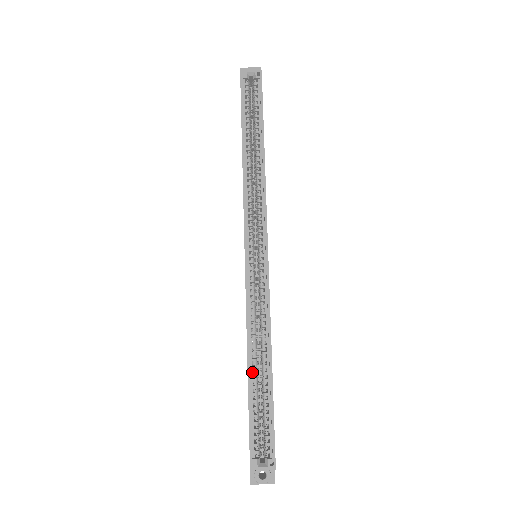
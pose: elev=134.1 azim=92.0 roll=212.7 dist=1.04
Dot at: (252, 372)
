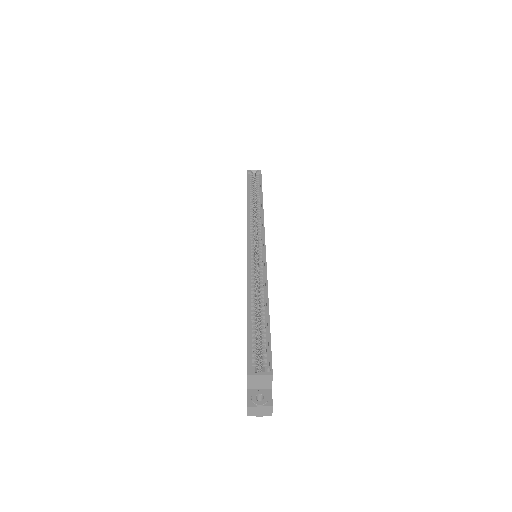
Dot at: (251, 310)
